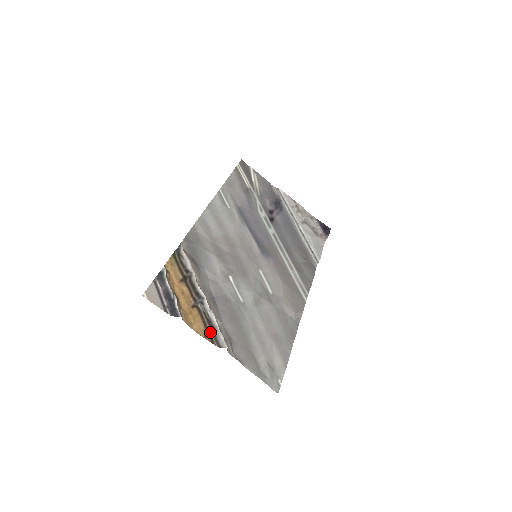
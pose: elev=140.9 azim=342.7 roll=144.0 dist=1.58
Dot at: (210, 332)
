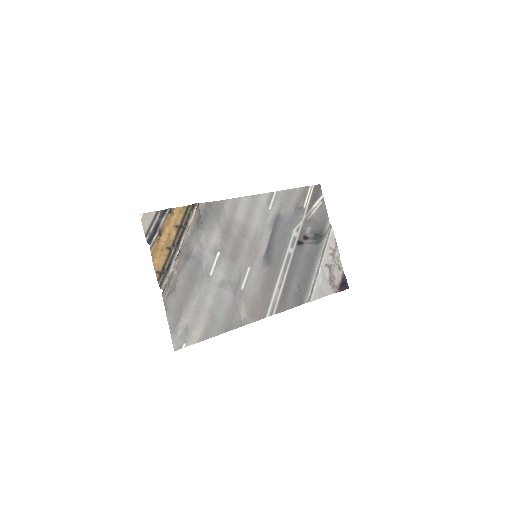
Dot at: (163, 272)
